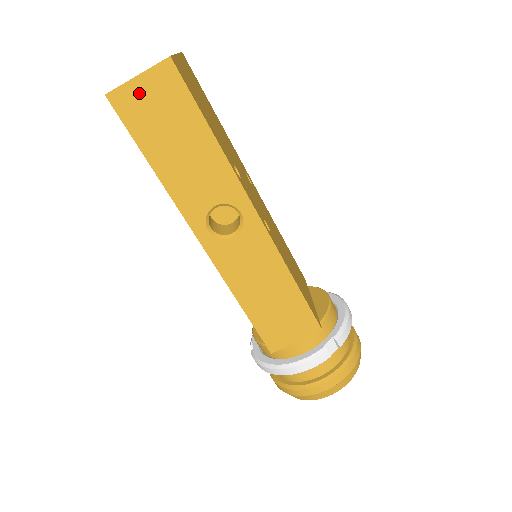
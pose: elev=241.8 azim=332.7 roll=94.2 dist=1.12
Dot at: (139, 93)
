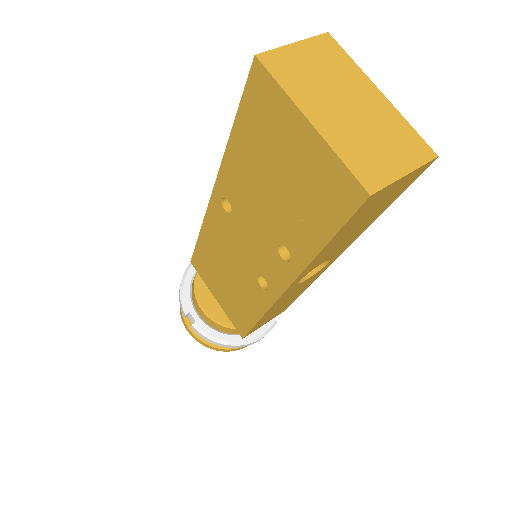
Dot at: (389, 190)
